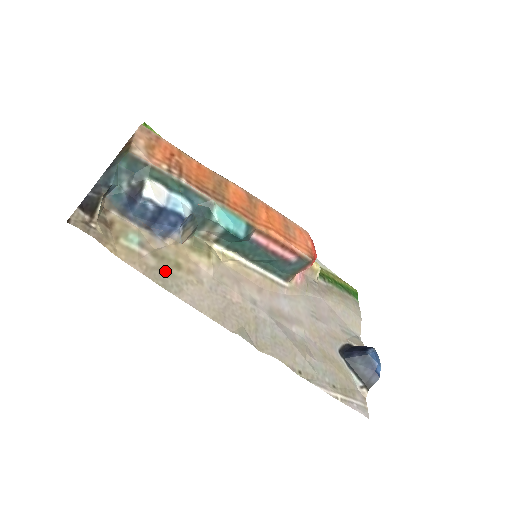
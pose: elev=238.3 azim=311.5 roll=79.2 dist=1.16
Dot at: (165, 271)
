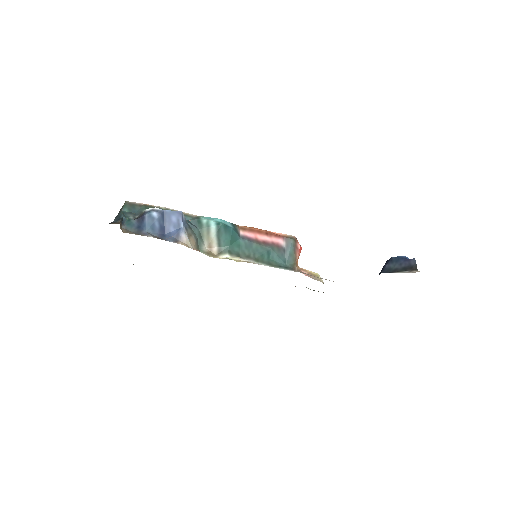
Dot at: occluded
